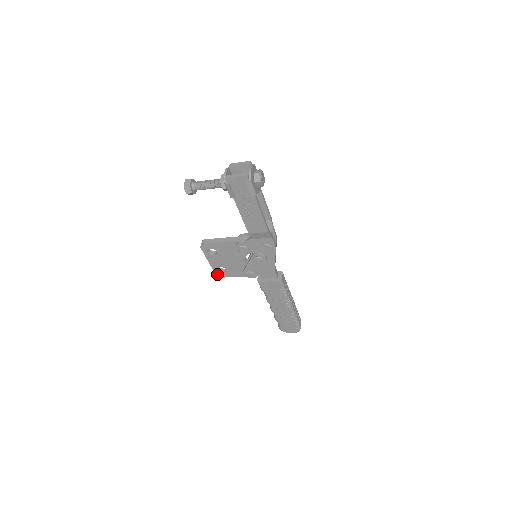
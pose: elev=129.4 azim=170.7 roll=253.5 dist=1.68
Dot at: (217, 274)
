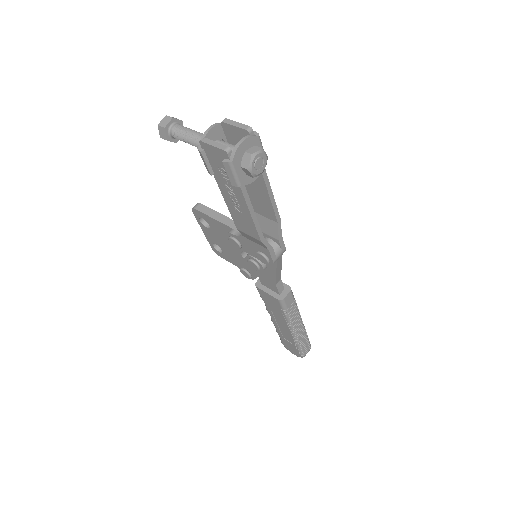
Dot at: (214, 249)
